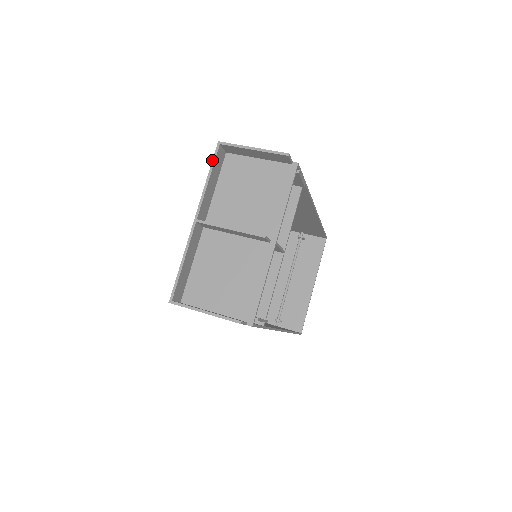
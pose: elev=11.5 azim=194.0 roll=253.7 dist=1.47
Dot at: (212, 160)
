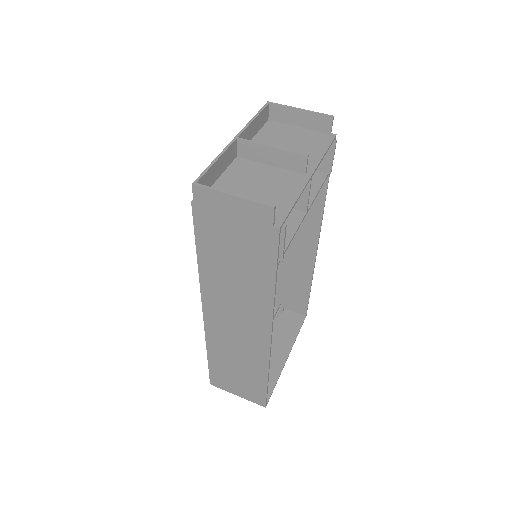
Dot at: (260, 109)
